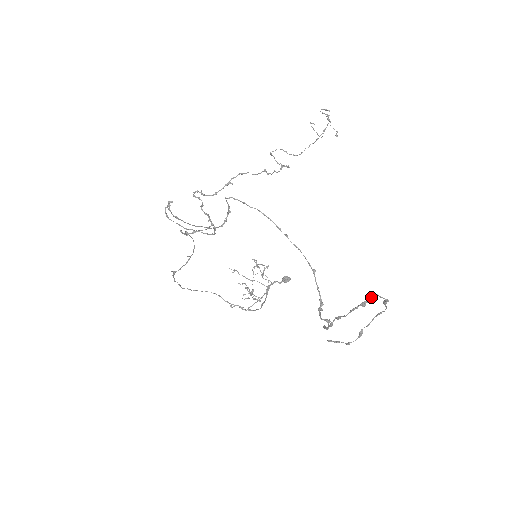
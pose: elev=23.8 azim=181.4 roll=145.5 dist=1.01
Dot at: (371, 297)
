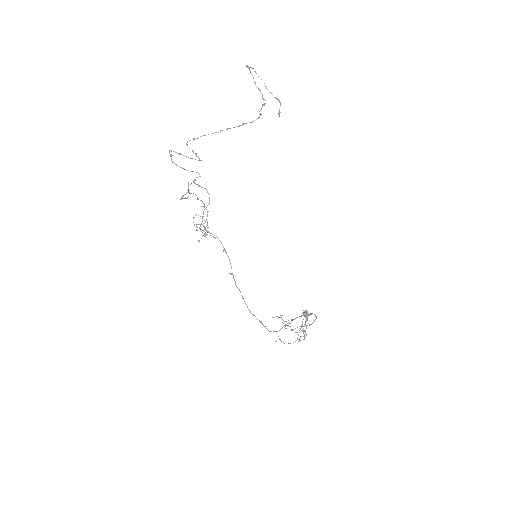
Dot at: (246, 65)
